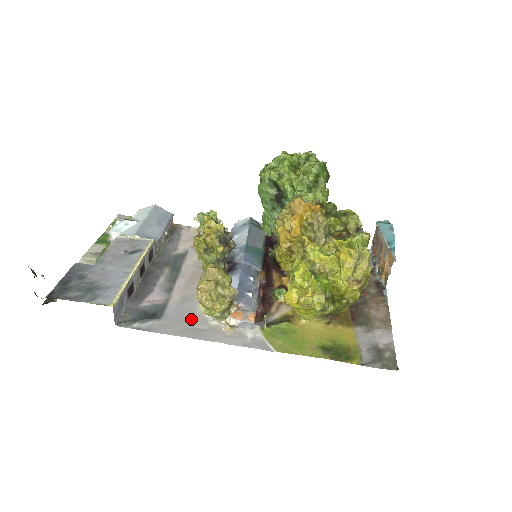
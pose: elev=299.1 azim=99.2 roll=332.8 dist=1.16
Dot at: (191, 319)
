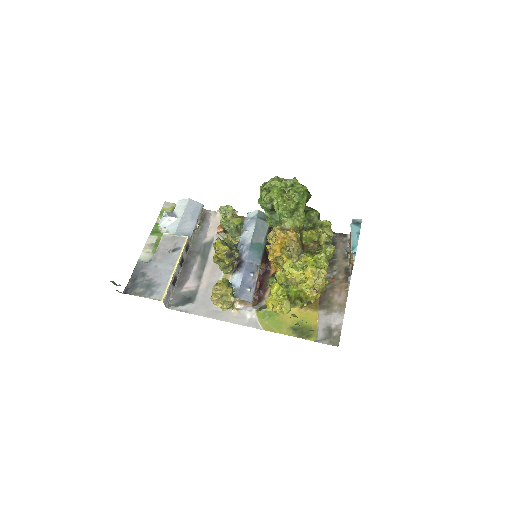
Dot at: occluded
